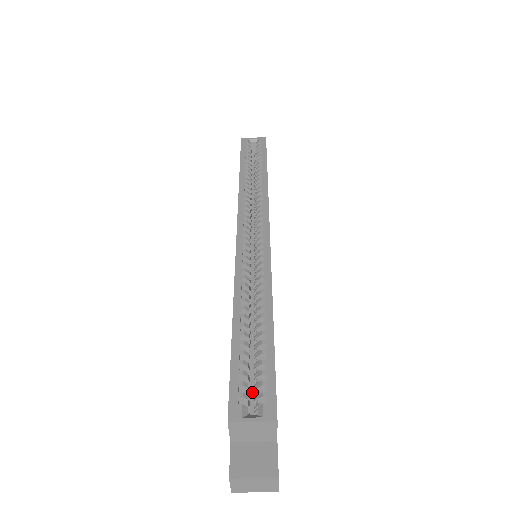
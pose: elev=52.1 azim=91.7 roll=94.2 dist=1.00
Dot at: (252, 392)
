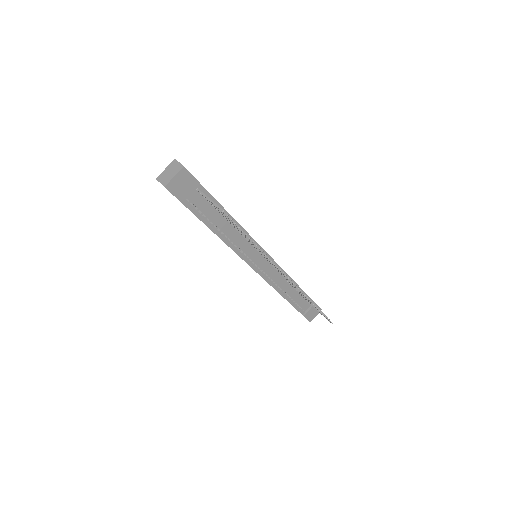
Dot at: occluded
